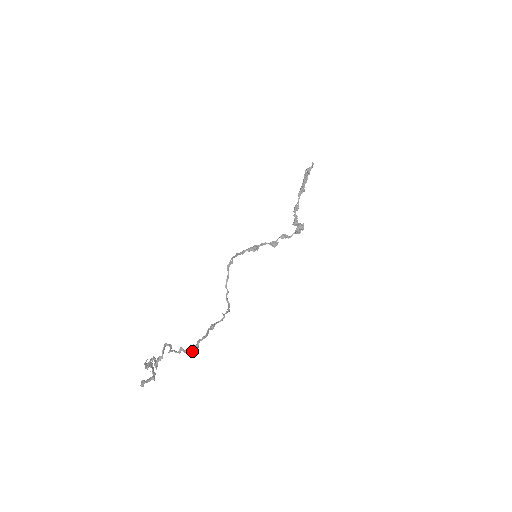
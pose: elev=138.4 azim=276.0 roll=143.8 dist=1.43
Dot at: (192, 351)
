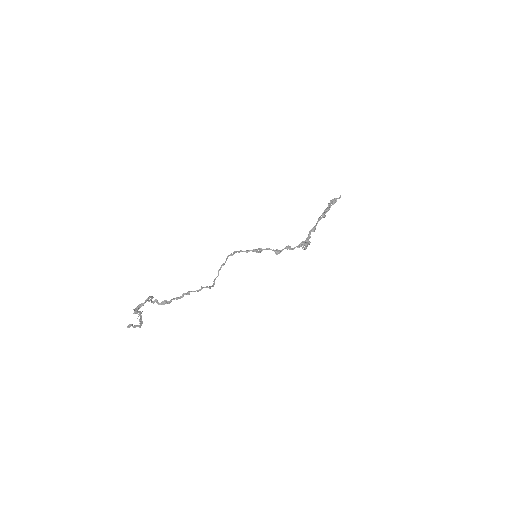
Dot at: (163, 304)
